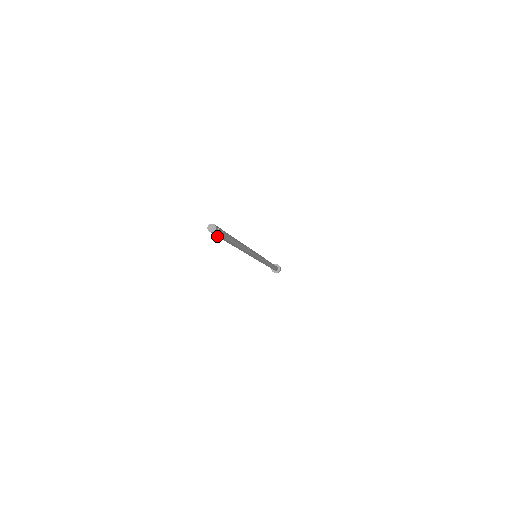
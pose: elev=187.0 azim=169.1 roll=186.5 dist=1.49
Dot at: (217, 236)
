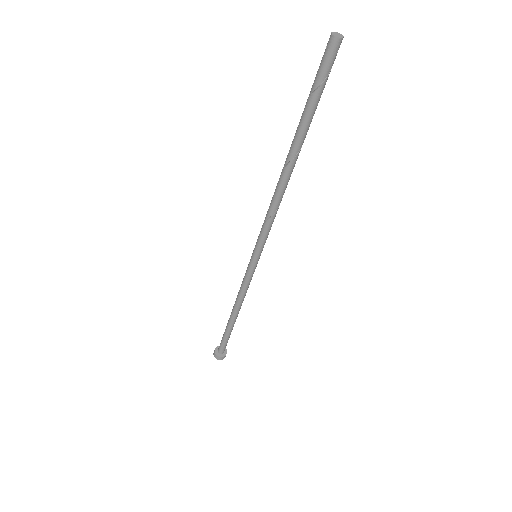
Dot at: (319, 70)
